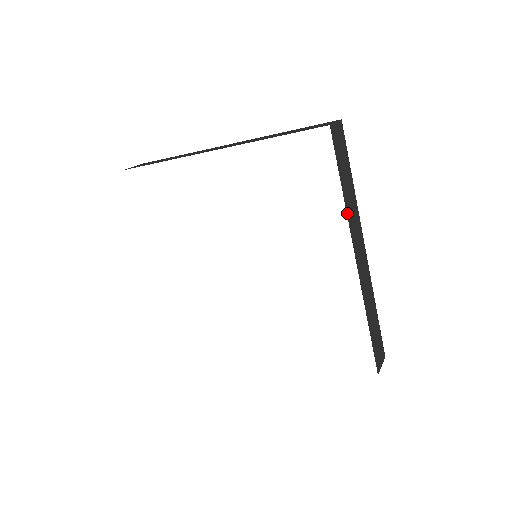
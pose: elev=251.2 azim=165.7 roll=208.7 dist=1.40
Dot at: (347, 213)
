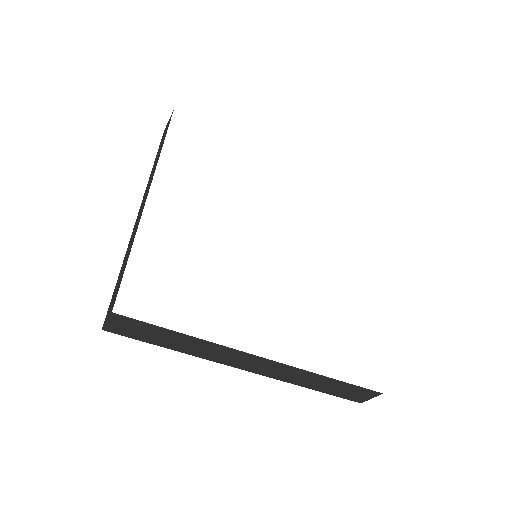
Dot at: occluded
